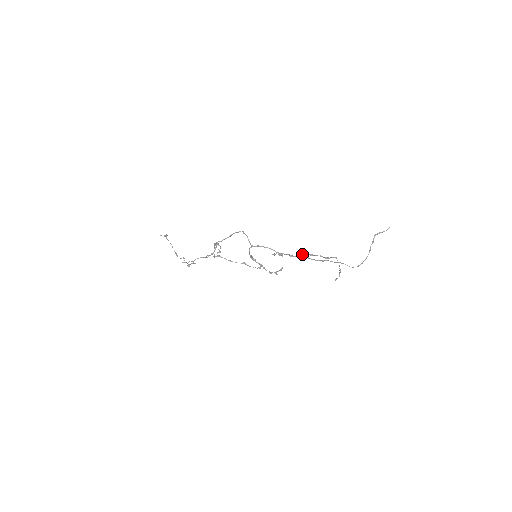
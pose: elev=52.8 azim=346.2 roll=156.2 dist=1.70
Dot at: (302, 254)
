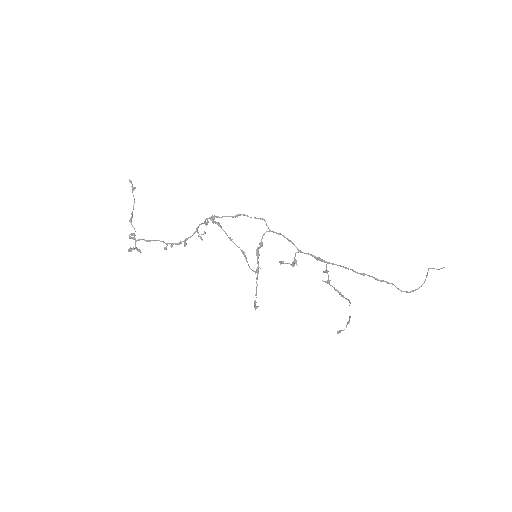
Dot at: occluded
